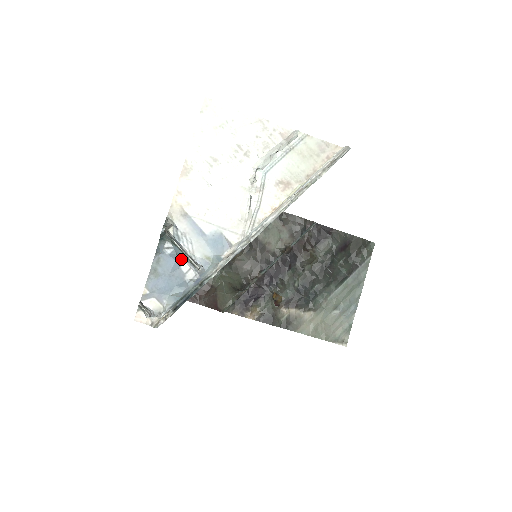
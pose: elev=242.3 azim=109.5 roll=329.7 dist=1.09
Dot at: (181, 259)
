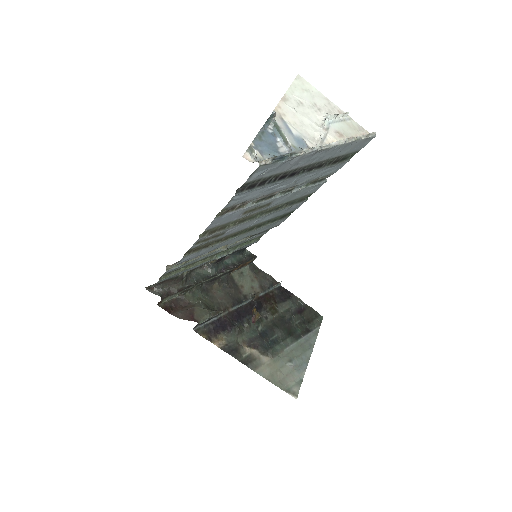
Dot at: (277, 139)
